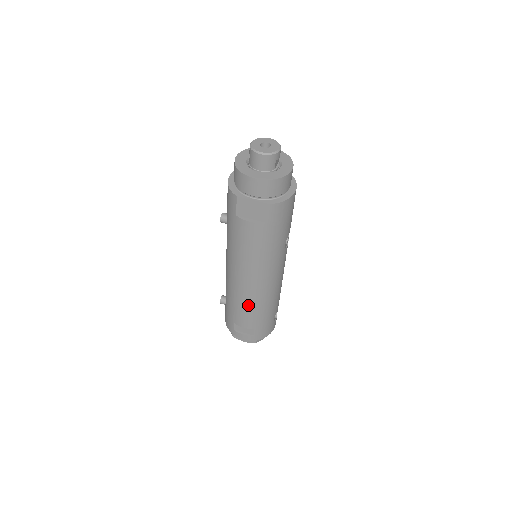
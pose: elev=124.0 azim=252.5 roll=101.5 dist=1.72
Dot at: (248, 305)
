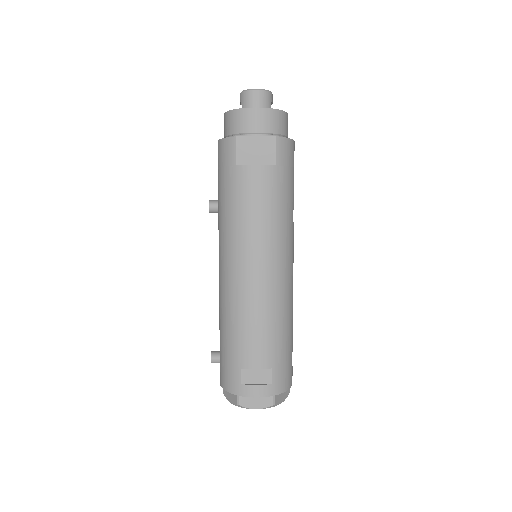
Dot at: (260, 317)
